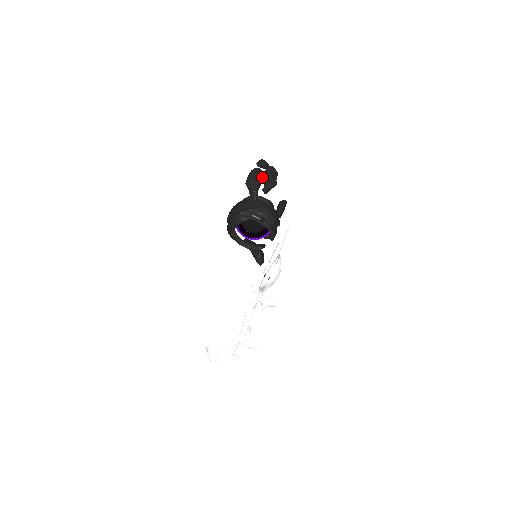
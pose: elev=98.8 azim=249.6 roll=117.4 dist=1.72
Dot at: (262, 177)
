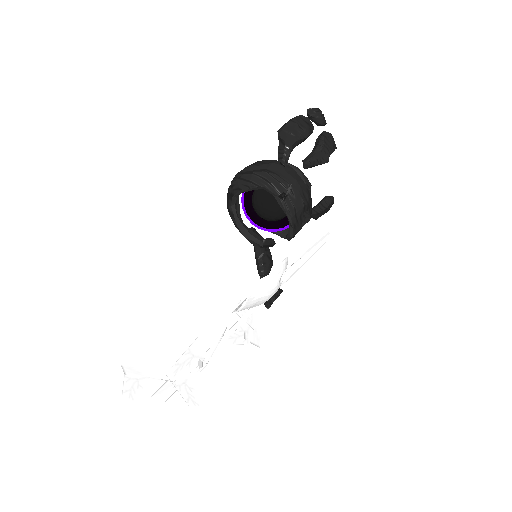
Dot at: (308, 131)
